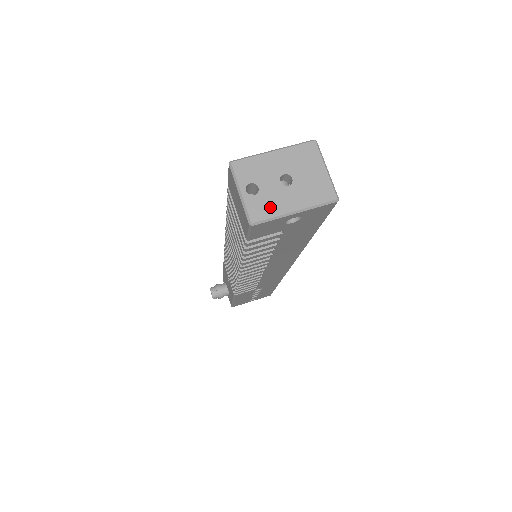
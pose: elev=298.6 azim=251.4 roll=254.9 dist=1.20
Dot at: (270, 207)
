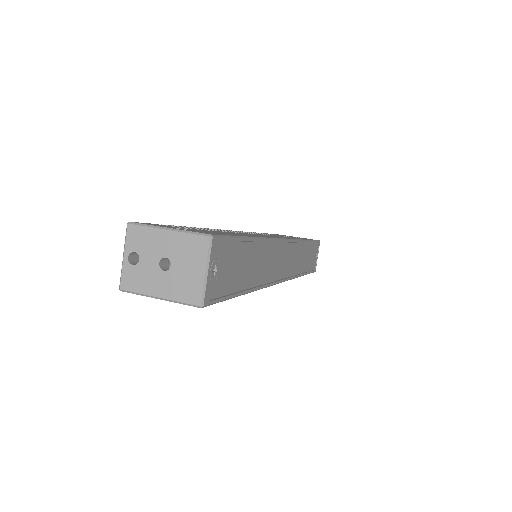
Dot at: (140, 283)
